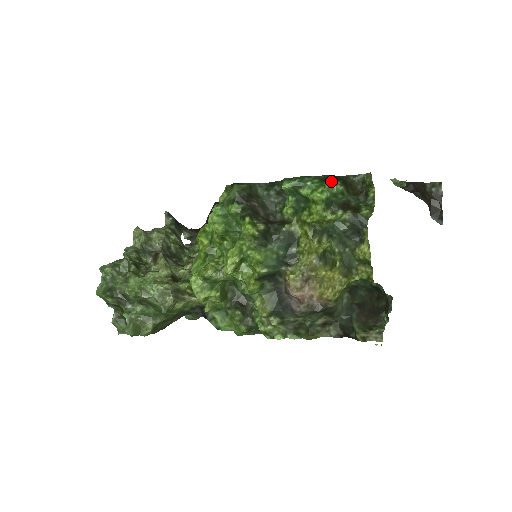
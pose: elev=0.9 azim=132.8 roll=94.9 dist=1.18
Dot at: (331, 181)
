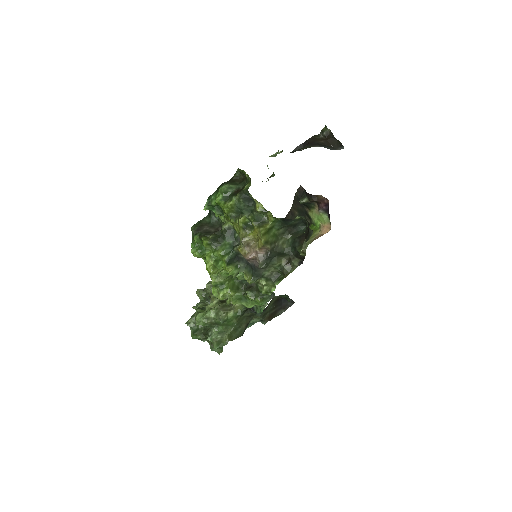
Dot at: occluded
